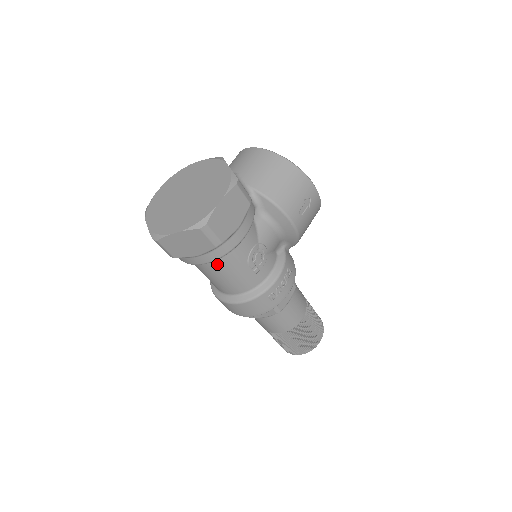
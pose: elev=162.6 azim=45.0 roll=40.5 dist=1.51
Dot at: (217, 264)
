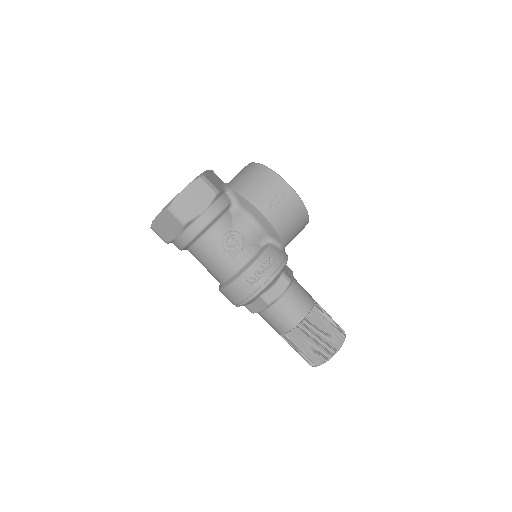
Dot at: (198, 247)
